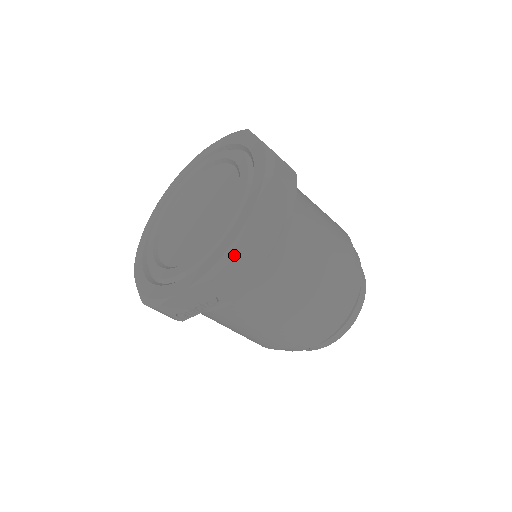
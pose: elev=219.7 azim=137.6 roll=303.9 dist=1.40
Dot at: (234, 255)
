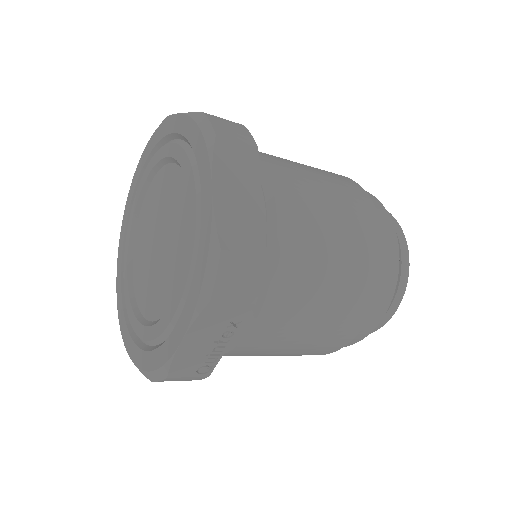
Dot at: (220, 254)
